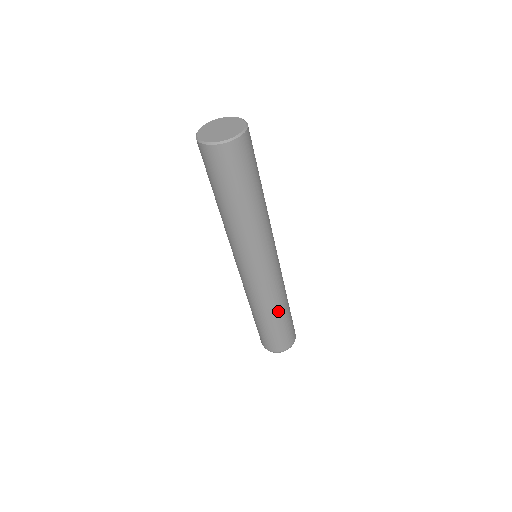
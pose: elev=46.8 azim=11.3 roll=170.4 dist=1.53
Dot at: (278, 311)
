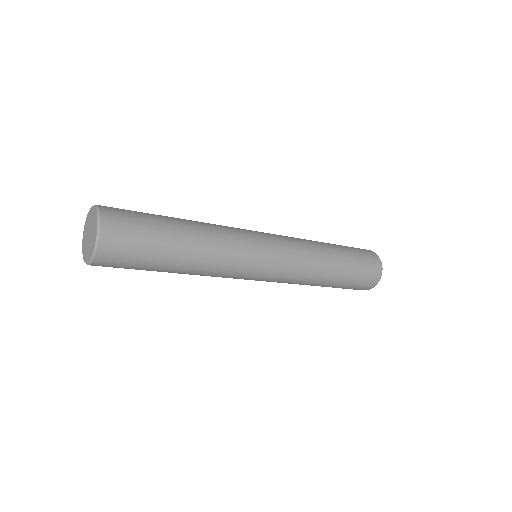
Dot at: (329, 265)
